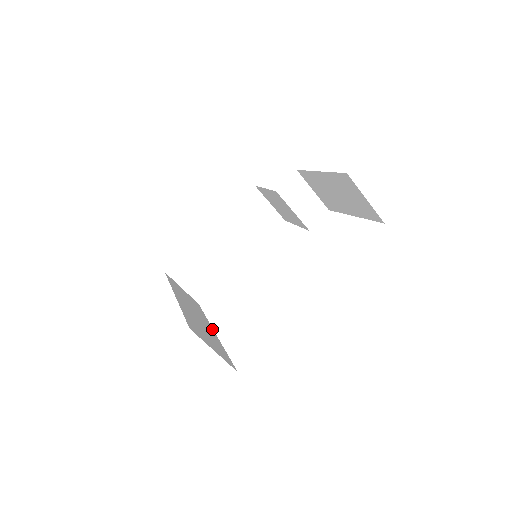
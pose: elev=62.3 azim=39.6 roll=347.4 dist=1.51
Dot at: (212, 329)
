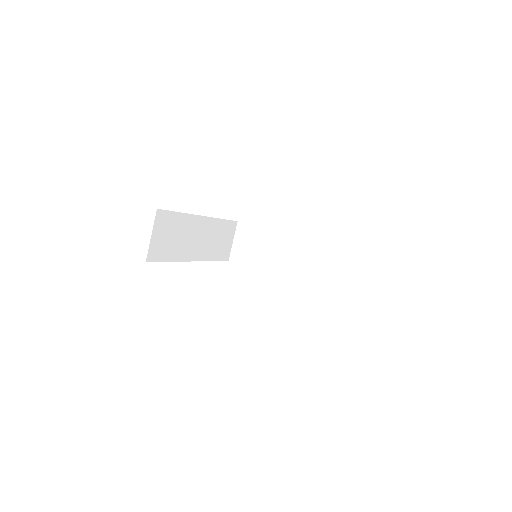
Dot at: (195, 259)
